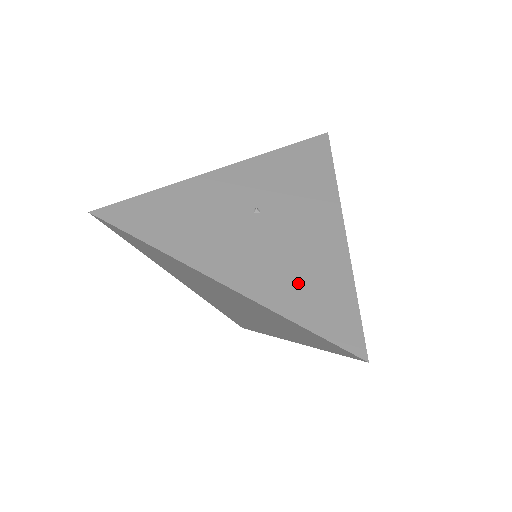
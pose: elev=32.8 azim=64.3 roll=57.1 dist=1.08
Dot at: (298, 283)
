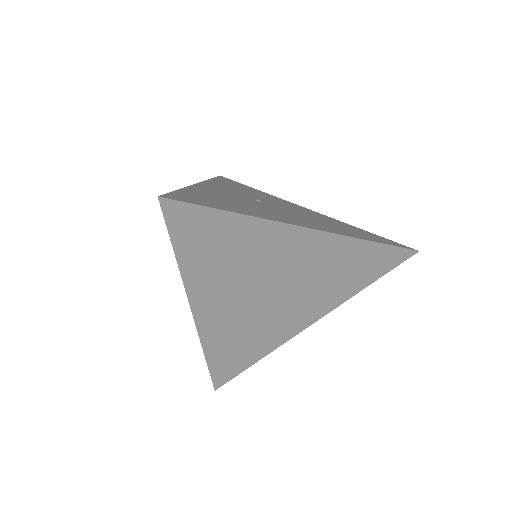
Dot at: (339, 227)
